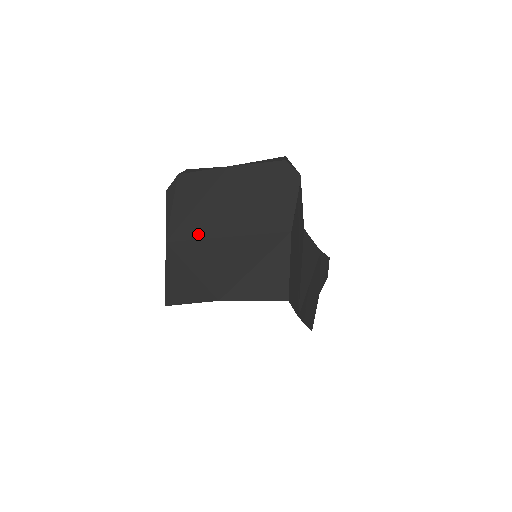
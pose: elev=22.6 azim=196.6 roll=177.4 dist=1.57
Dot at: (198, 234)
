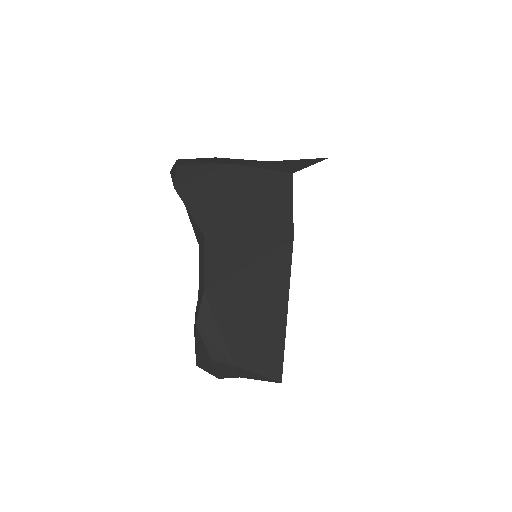
Dot at: occluded
